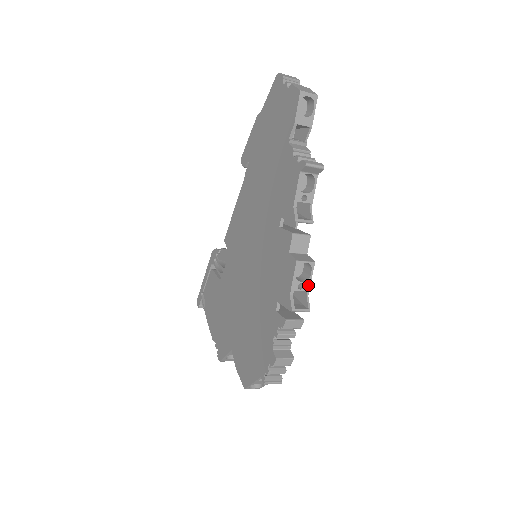
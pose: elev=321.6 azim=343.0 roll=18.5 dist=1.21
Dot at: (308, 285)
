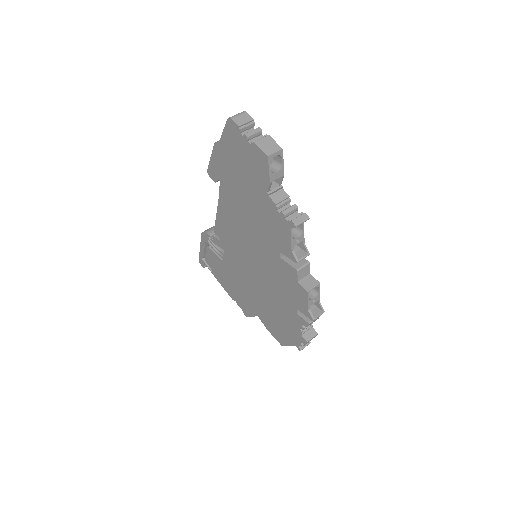
Dot at: (318, 297)
